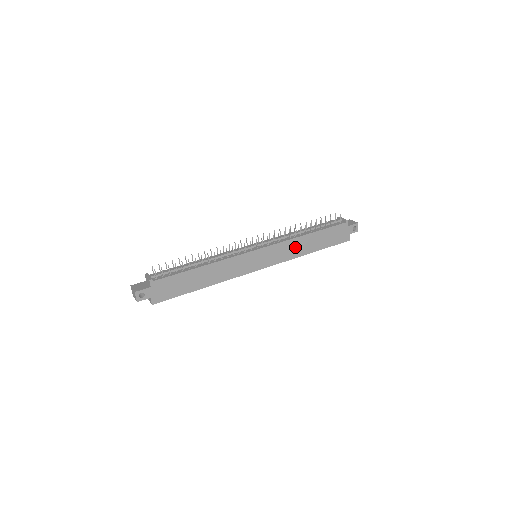
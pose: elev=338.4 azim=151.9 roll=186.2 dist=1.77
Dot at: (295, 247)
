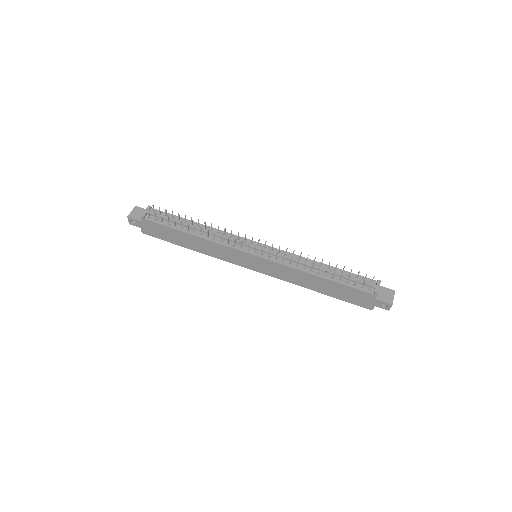
Dot at: (298, 277)
